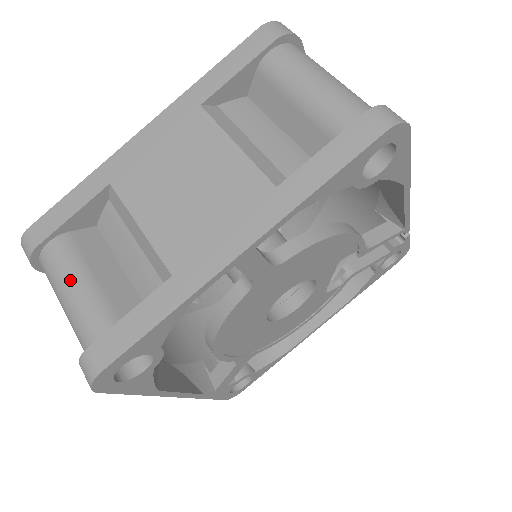
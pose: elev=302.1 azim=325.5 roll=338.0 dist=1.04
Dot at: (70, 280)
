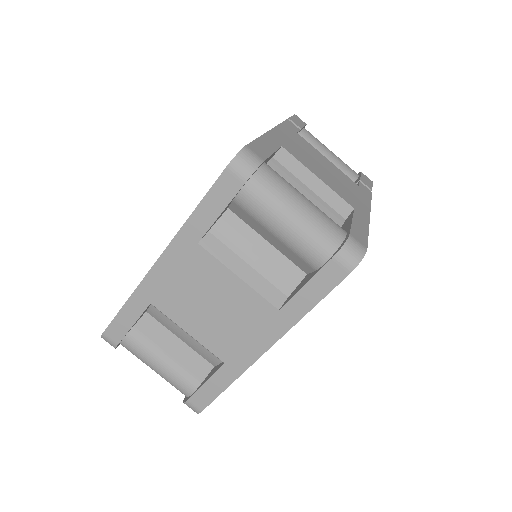
Dot at: (153, 362)
